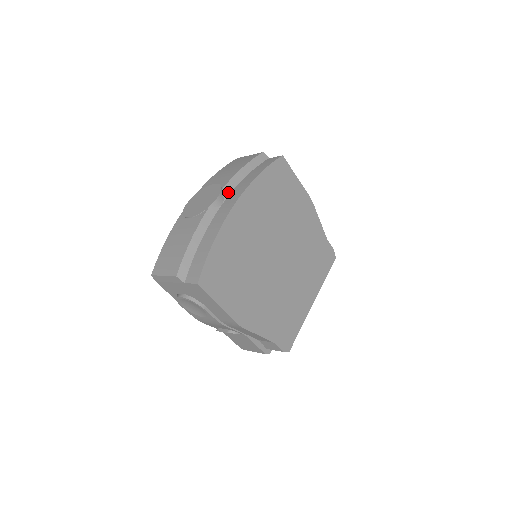
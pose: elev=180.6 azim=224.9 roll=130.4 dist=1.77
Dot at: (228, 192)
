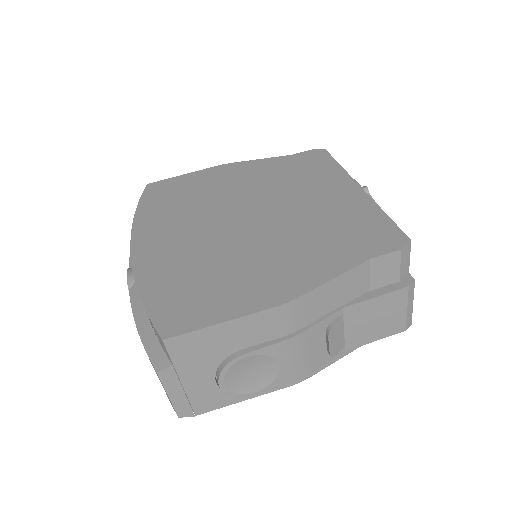
Dot at: occluded
